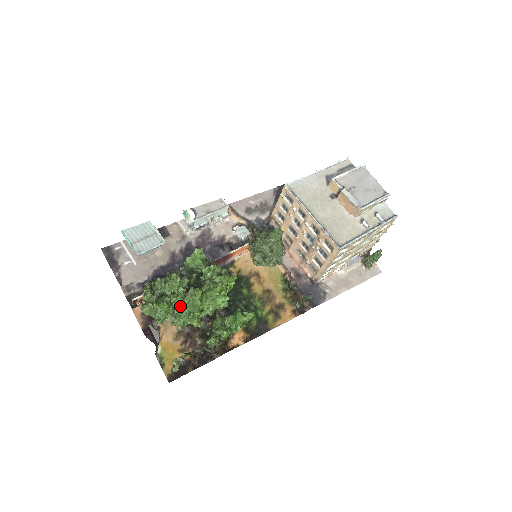
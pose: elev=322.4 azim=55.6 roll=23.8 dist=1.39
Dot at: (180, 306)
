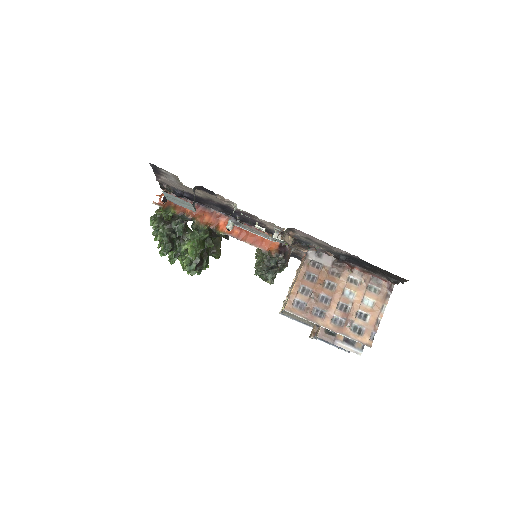
Dot at: occluded
